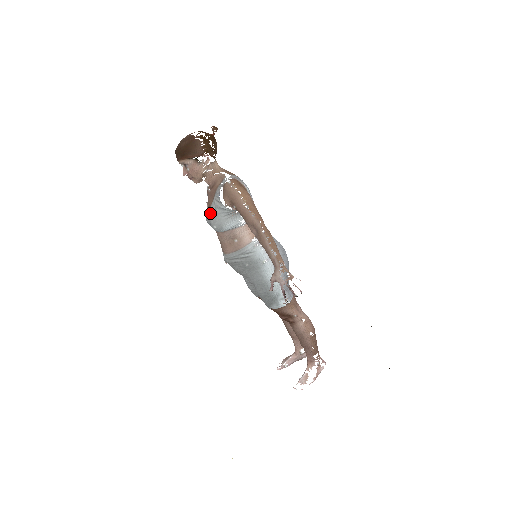
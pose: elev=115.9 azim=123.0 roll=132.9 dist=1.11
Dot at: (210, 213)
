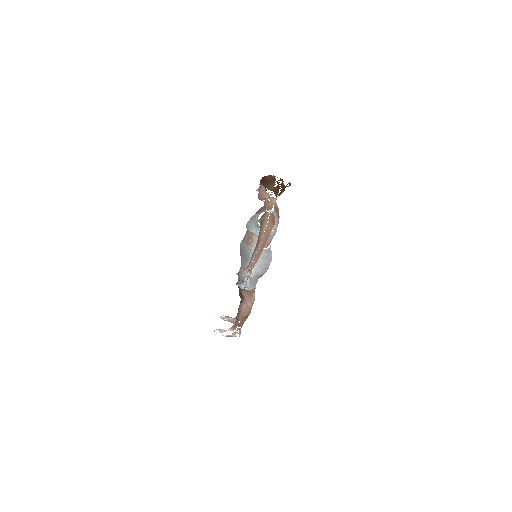
Dot at: (252, 217)
